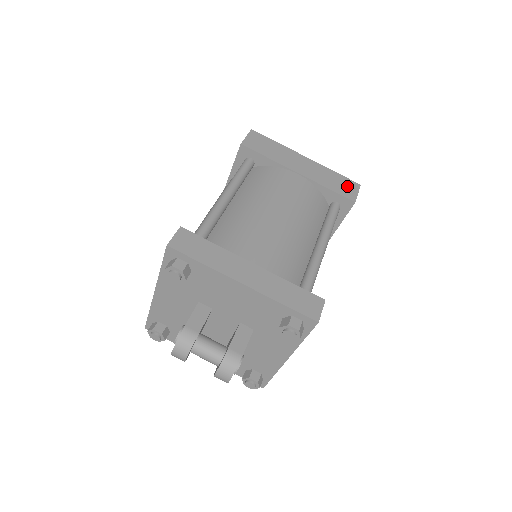
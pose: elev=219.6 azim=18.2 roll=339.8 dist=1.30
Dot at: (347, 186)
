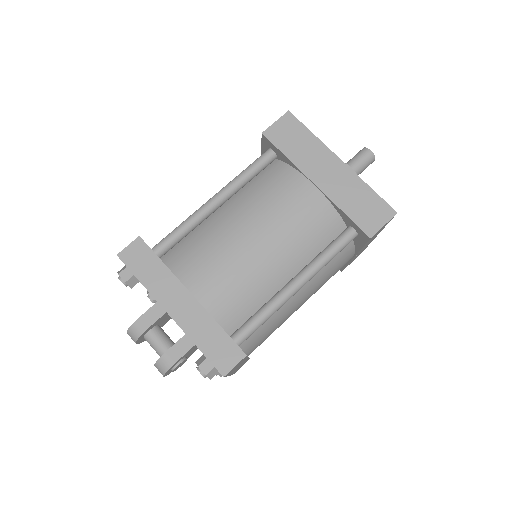
Dot at: (374, 212)
